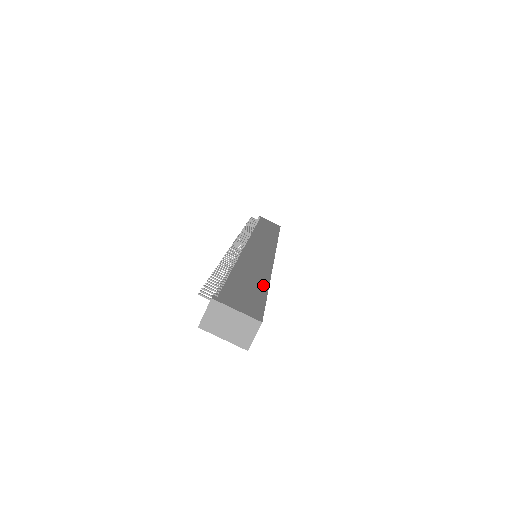
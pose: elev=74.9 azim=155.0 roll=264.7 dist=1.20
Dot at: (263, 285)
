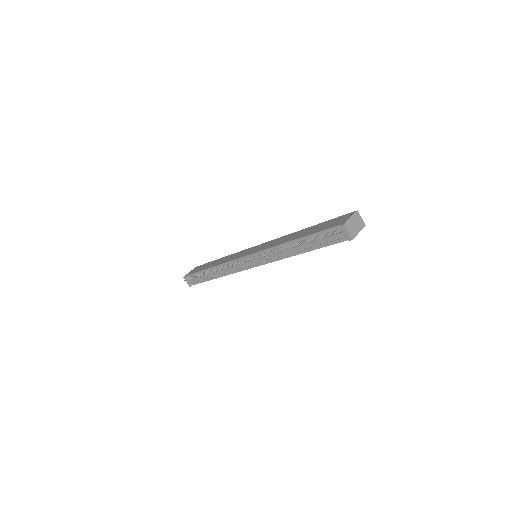
Dot at: (312, 227)
